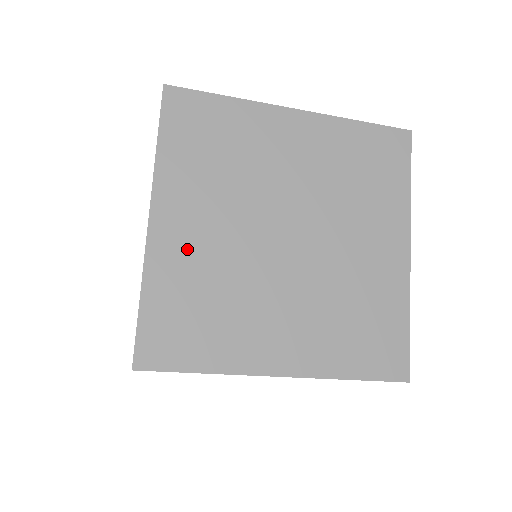
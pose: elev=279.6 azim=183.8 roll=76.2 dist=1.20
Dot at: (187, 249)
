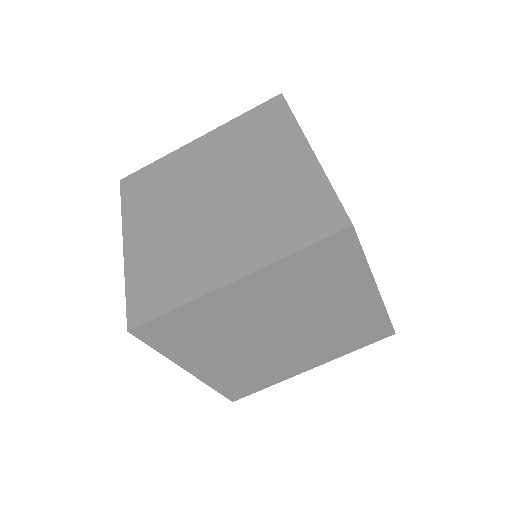
Dot at: (231, 306)
